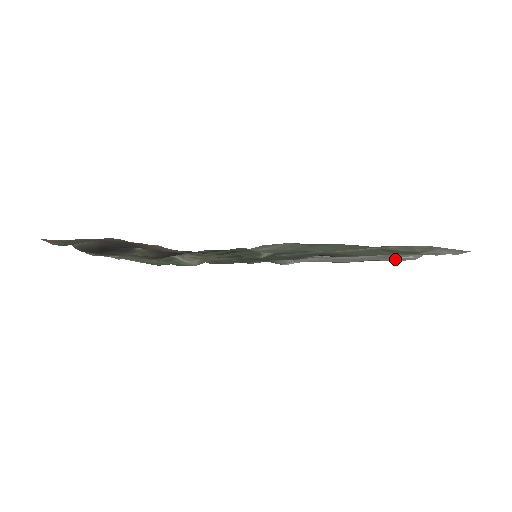
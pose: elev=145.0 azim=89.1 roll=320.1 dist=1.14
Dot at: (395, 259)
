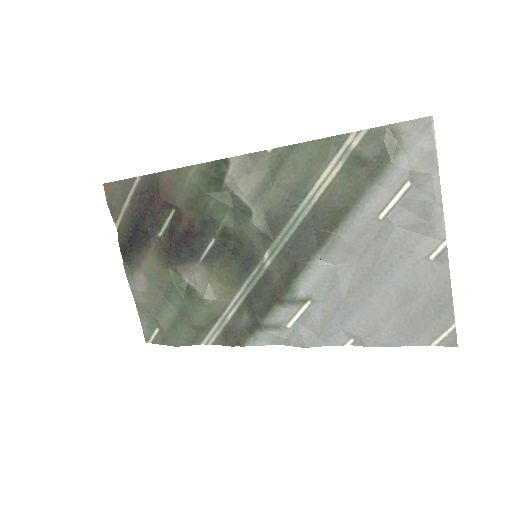
Dot at: (422, 278)
